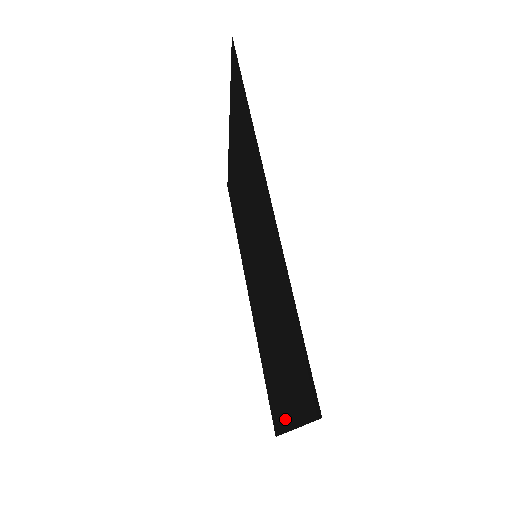
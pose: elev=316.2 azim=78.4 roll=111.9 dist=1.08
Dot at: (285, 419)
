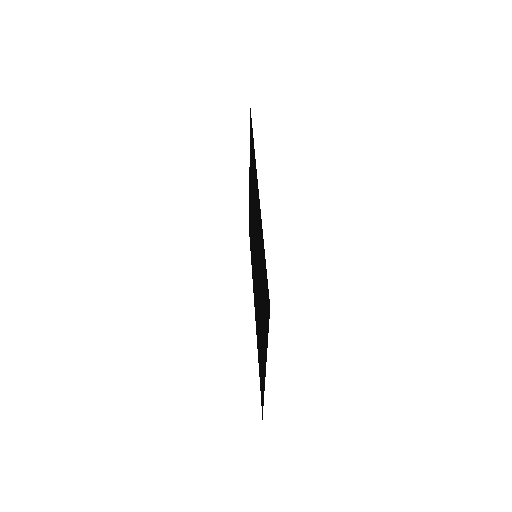
Dot at: (264, 376)
